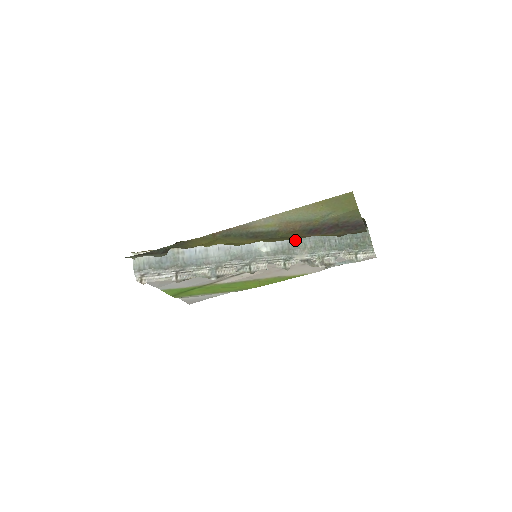
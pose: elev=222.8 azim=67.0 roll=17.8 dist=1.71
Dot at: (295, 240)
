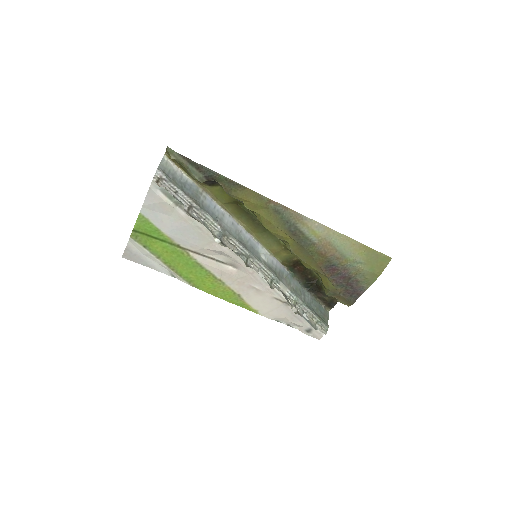
Dot at: (285, 273)
